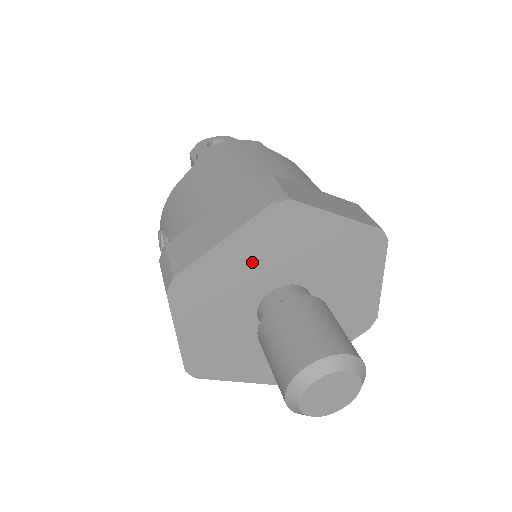
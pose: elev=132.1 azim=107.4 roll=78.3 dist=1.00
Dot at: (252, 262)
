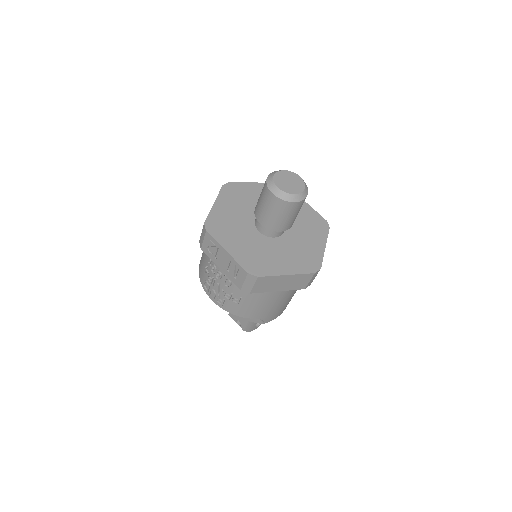
Dot at: (235, 209)
